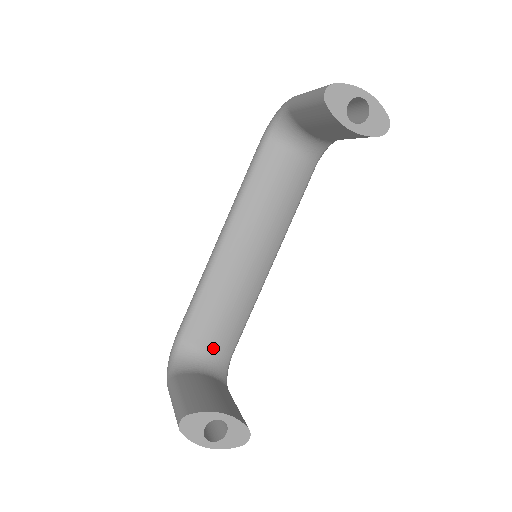
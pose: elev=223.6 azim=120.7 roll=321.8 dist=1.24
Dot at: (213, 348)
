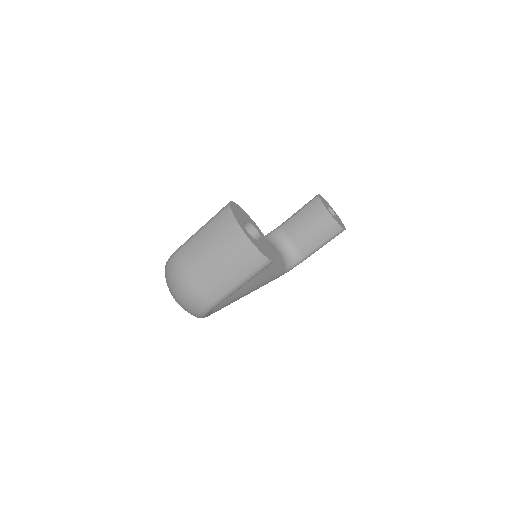
Dot at: occluded
